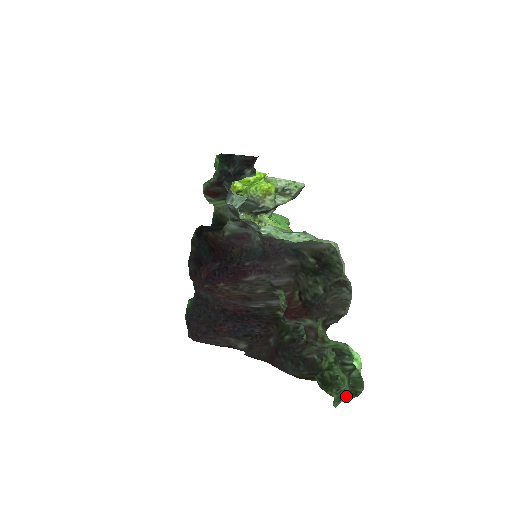
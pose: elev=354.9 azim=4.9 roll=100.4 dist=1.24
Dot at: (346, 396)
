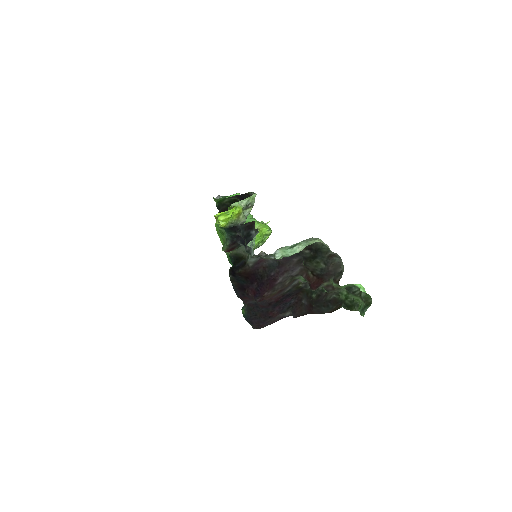
Dot at: (365, 308)
